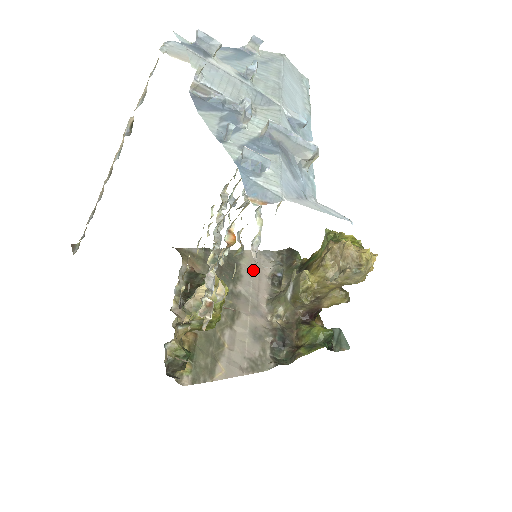
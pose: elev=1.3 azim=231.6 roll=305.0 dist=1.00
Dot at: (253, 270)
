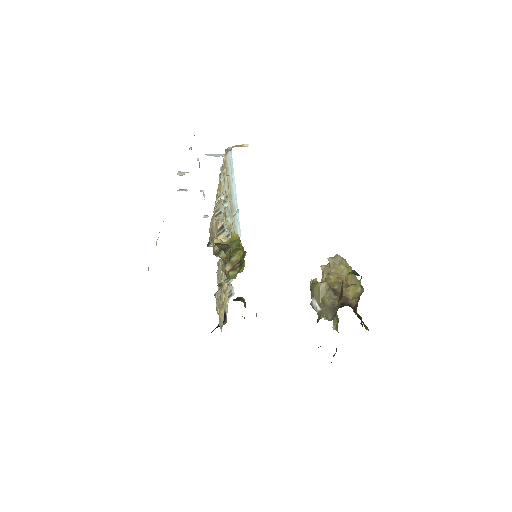
Dot at: occluded
